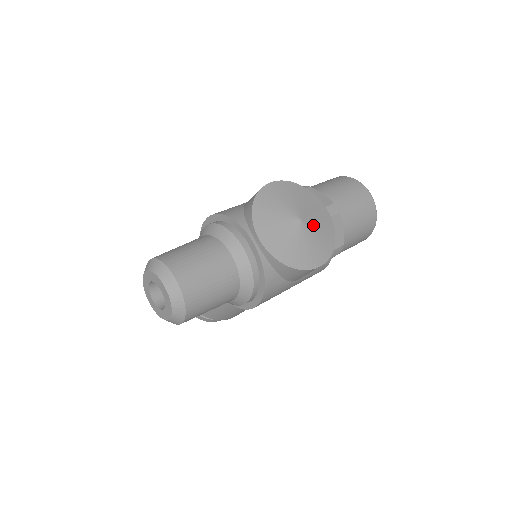
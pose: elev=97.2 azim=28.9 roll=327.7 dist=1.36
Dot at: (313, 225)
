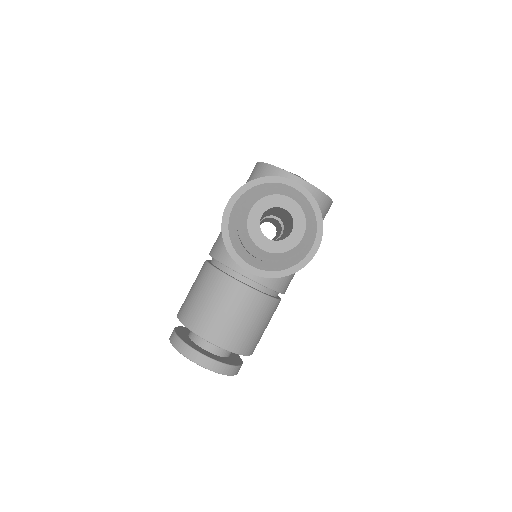
Dot at: occluded
